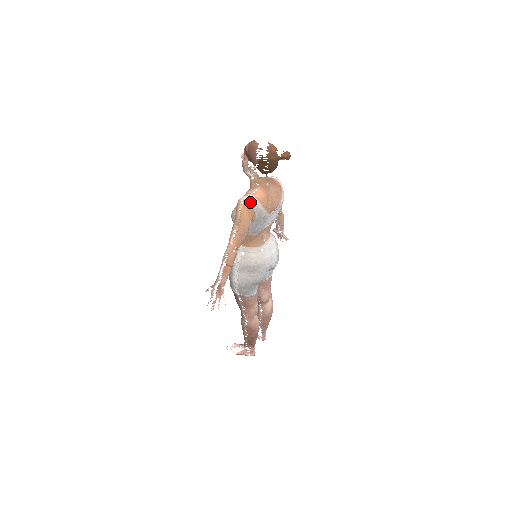
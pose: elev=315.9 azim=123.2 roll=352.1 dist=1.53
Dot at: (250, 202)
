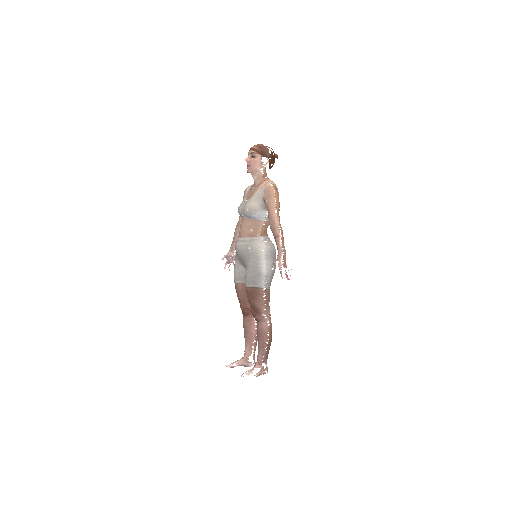
Dot at: (275, 185)
